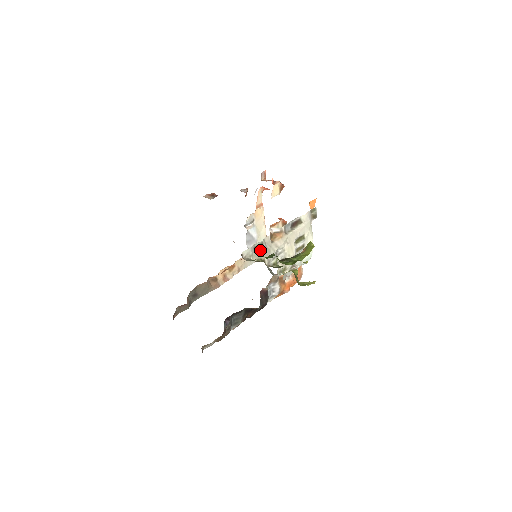
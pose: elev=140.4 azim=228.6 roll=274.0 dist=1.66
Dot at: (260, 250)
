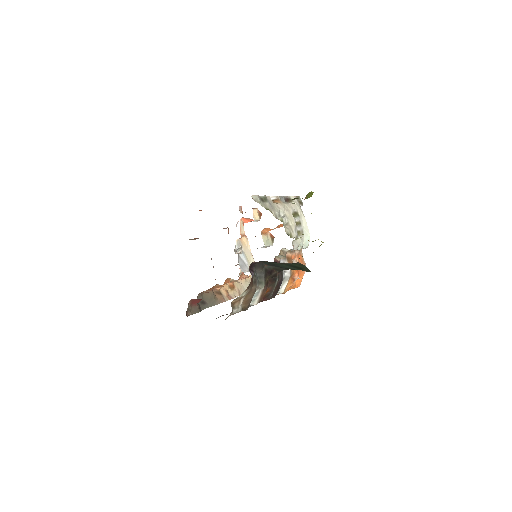
Dot at: (266, 203)
